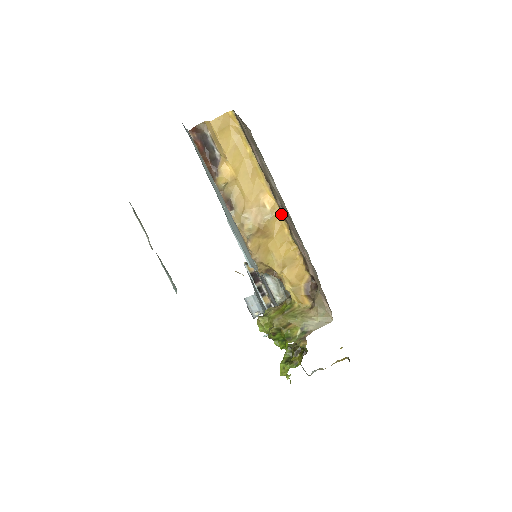
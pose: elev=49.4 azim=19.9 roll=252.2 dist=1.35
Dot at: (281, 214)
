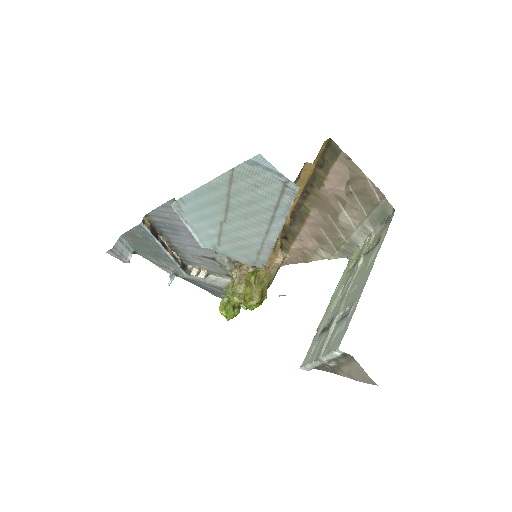
Dot at: (291, 213)
